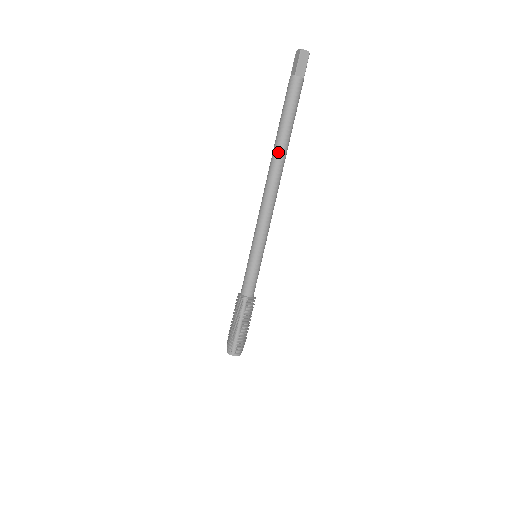
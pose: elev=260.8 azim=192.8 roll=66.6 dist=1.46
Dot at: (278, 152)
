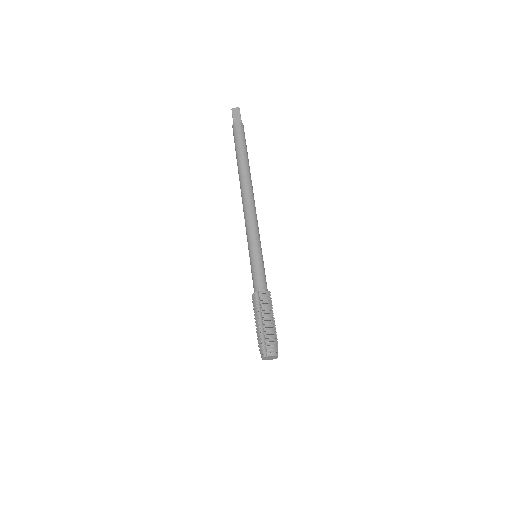
Dot at: (240, 172)
